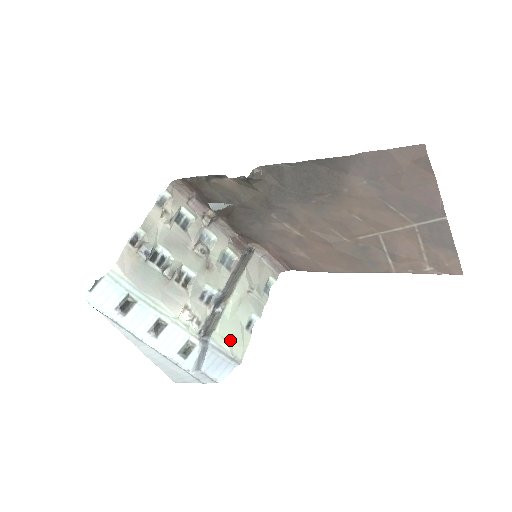
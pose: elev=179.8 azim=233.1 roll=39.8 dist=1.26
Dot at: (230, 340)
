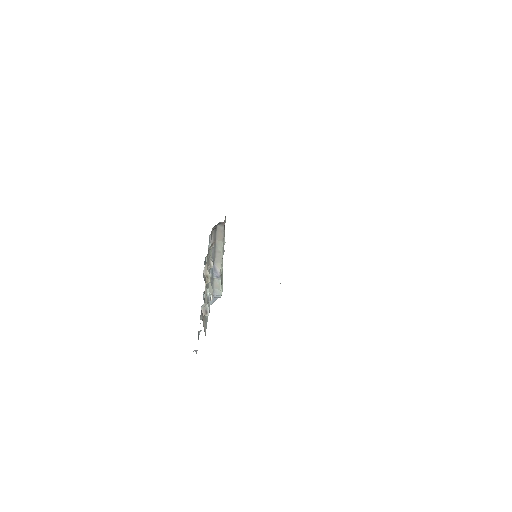
Dot at: (222, 283)
